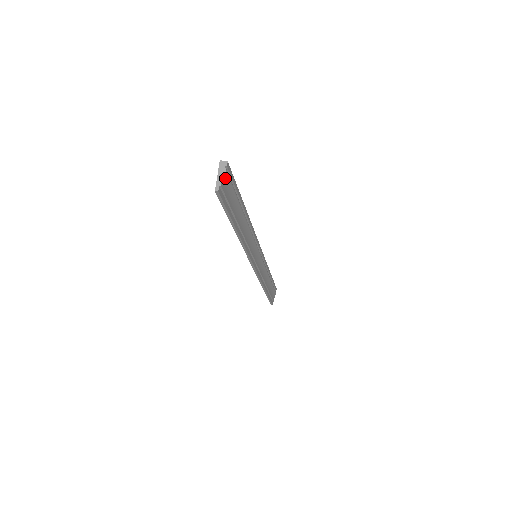
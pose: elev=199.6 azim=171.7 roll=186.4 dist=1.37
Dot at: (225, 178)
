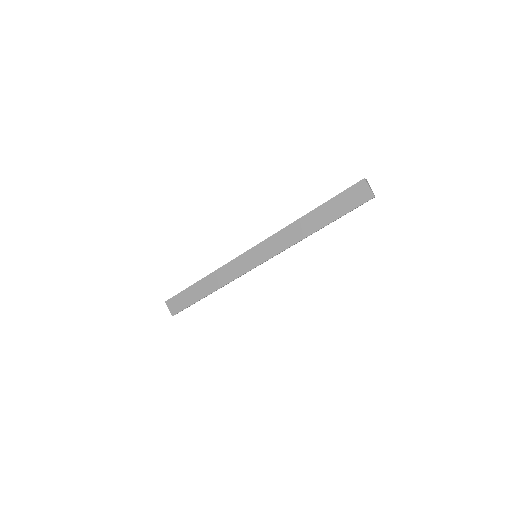
Dot at: (367, 189)
